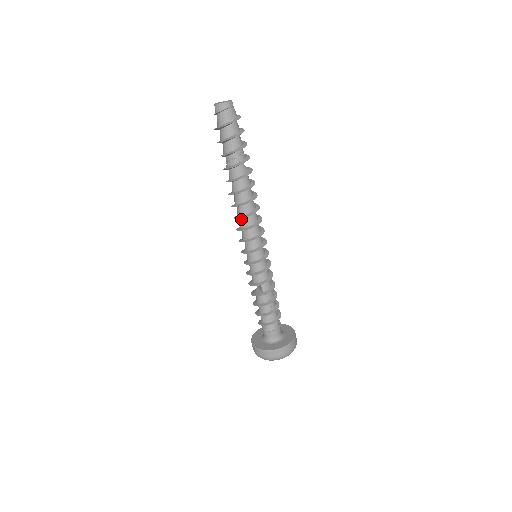
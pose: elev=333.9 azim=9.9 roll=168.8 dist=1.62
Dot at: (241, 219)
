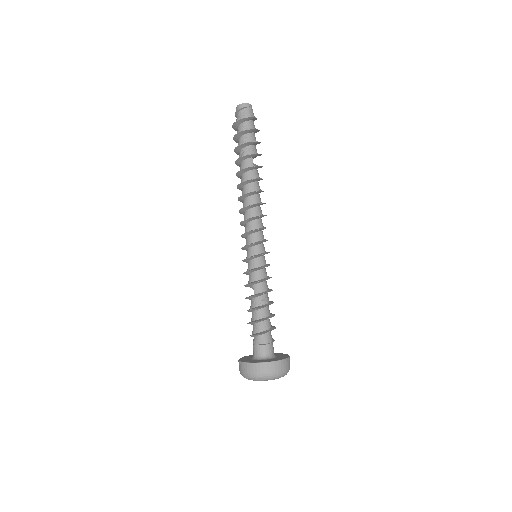
Dot at: (244, 213)
